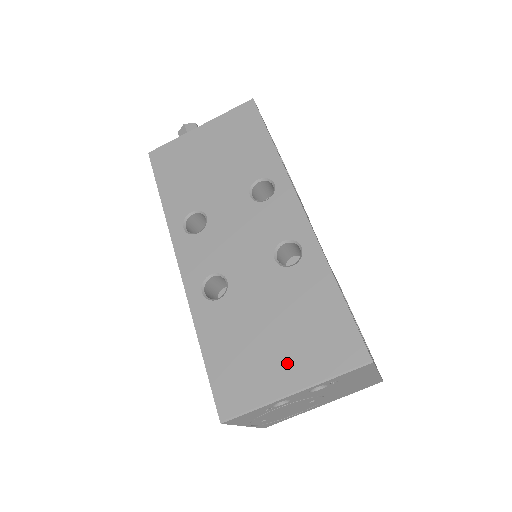
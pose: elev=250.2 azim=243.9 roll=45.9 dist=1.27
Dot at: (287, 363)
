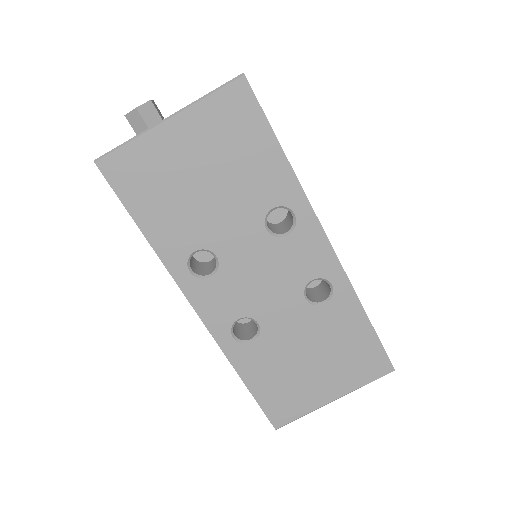
Dot at: (327, 383)
